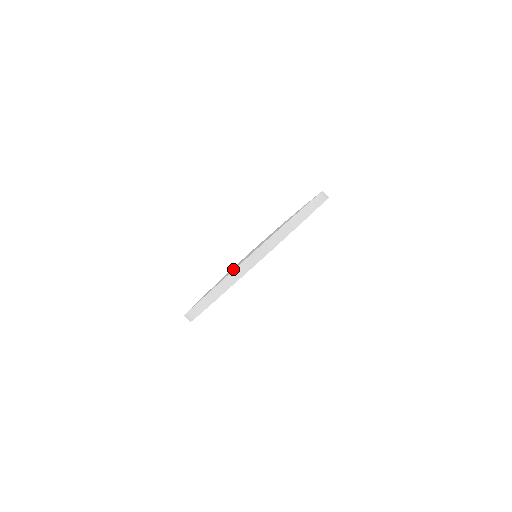
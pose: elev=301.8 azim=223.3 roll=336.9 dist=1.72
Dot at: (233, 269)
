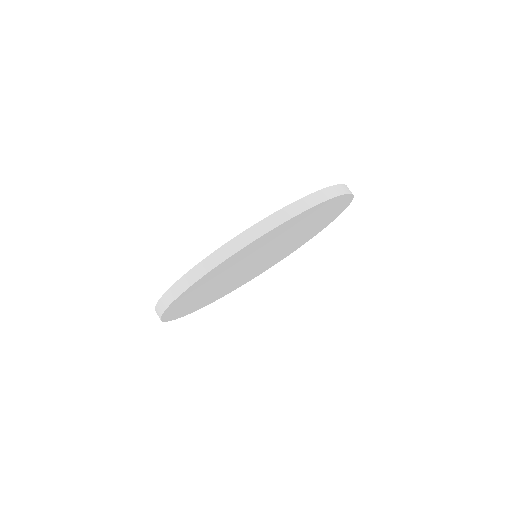
Dot at: occluded
